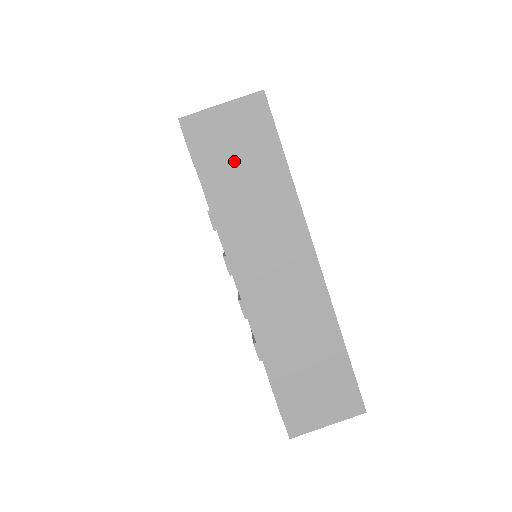
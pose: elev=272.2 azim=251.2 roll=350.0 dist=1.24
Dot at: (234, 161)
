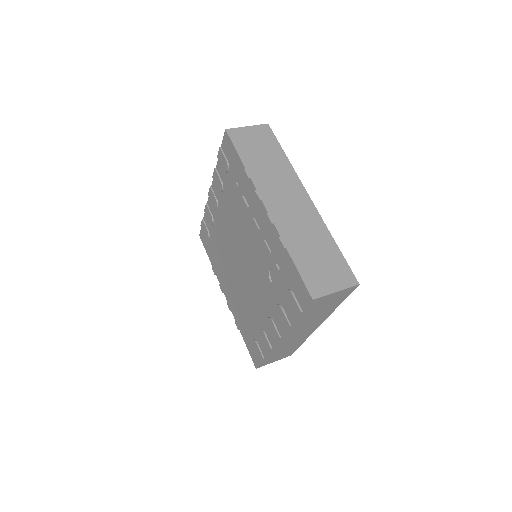
Dot at: (256, 149)
